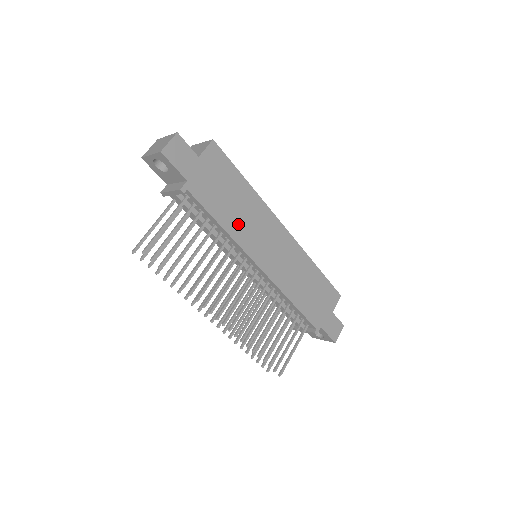
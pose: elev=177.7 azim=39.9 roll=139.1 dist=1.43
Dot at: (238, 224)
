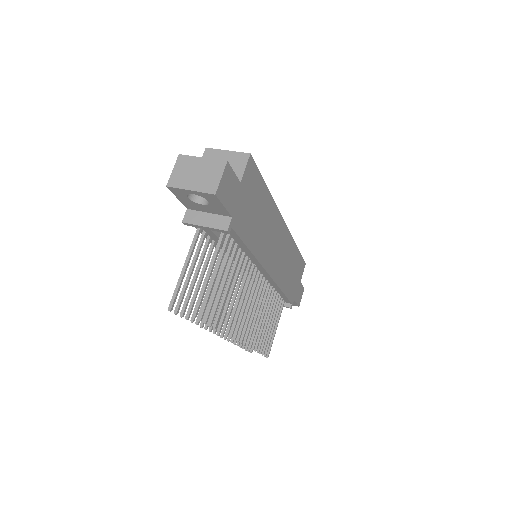
Dot at: (260, 240)
